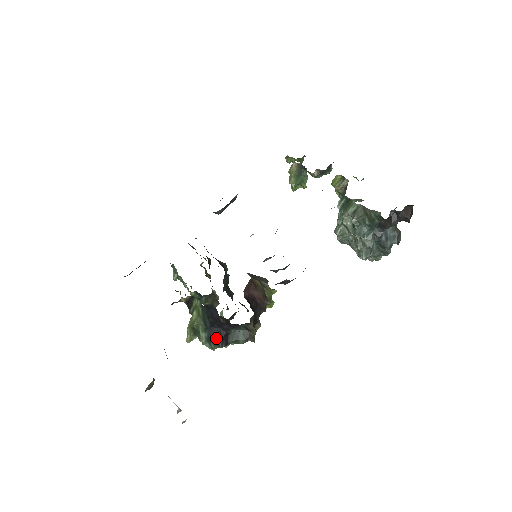
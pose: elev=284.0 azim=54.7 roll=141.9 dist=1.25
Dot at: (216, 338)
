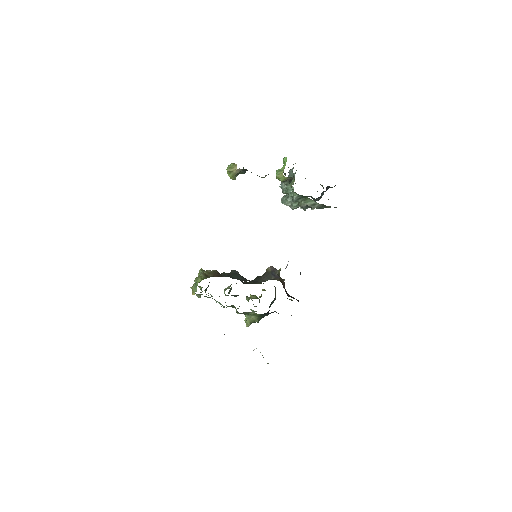
Dot at: (266, 315)
